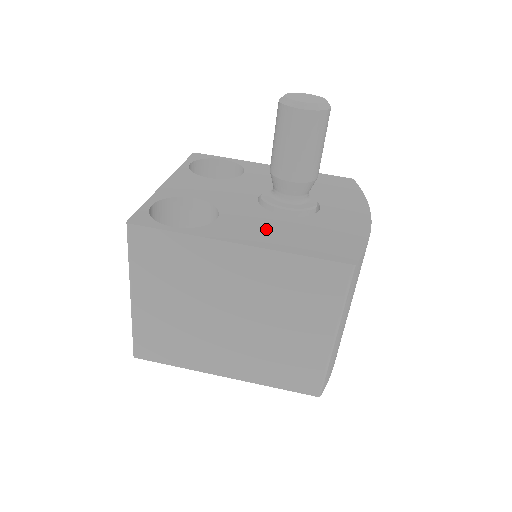
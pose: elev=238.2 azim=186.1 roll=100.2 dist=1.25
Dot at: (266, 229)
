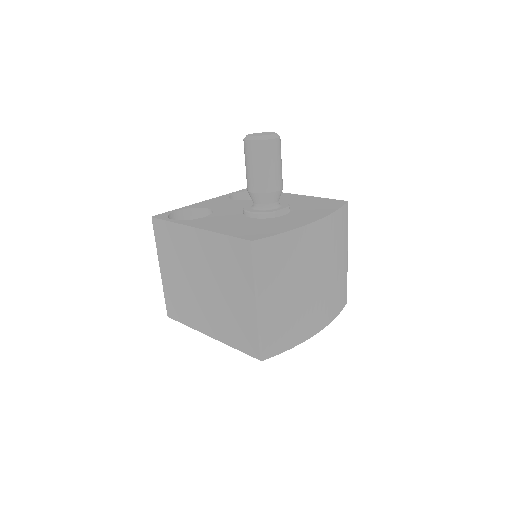
Dot at: (225, 223)
